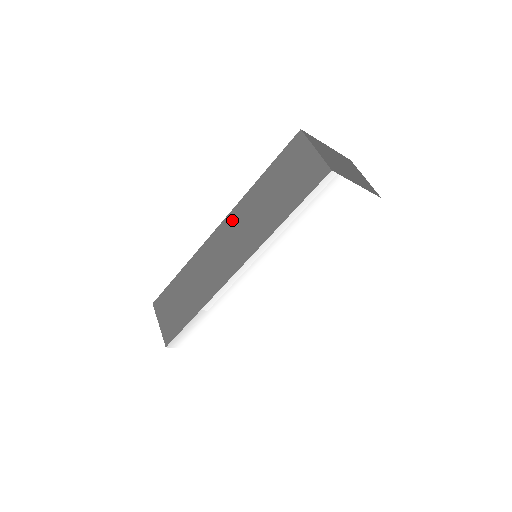
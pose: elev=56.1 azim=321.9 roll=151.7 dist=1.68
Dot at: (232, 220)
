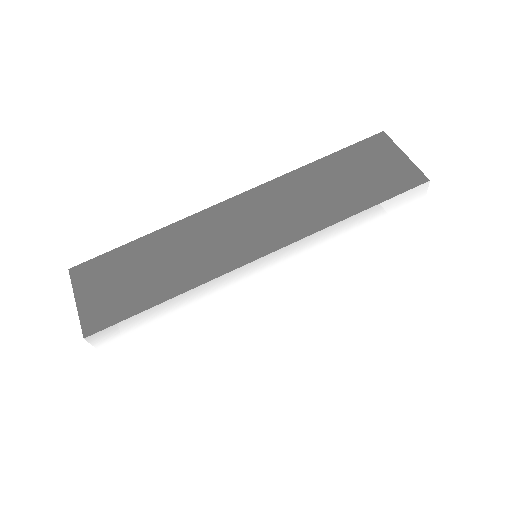
Dot at: (262, 195)
